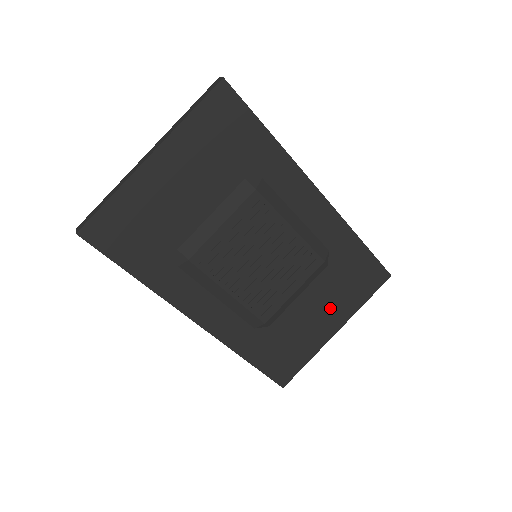
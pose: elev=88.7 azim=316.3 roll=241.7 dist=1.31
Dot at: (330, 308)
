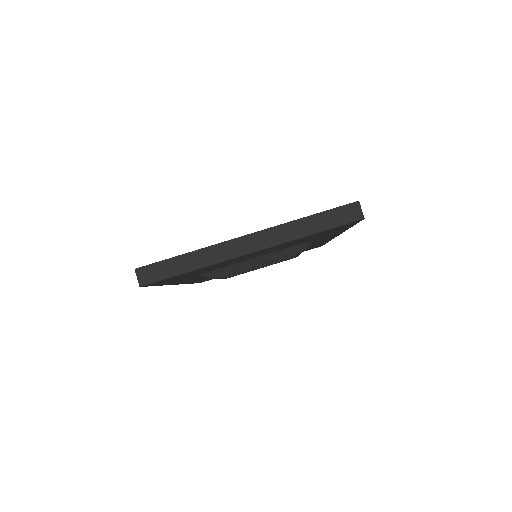
Dot at: occluded
